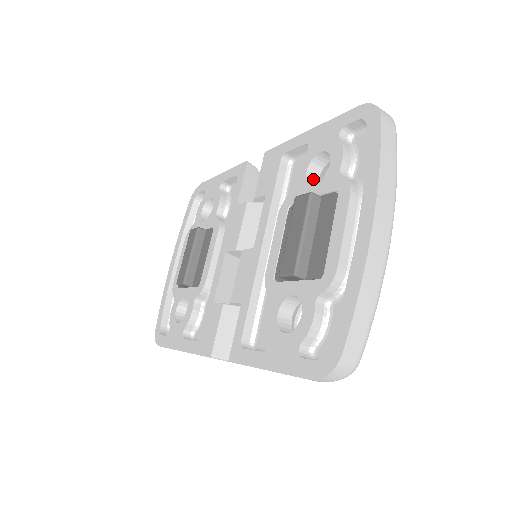
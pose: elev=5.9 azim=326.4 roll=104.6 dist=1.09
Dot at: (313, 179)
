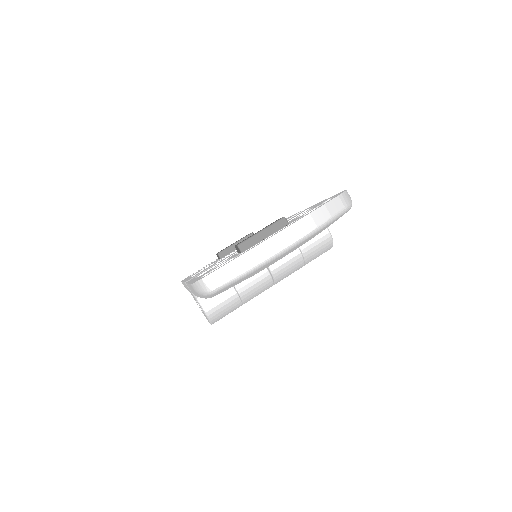
Dot at: occluded
